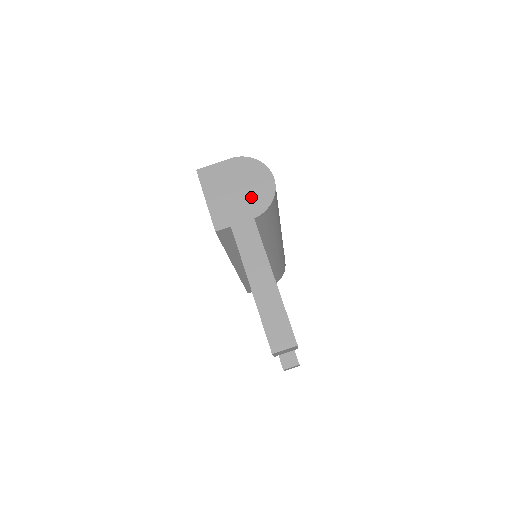
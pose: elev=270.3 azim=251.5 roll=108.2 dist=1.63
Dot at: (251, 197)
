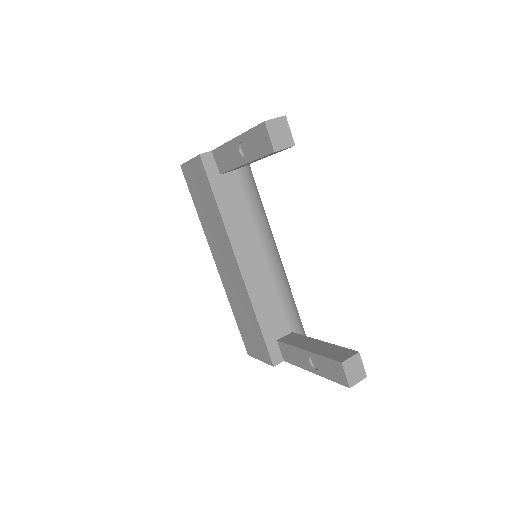
Dot at: occluded
